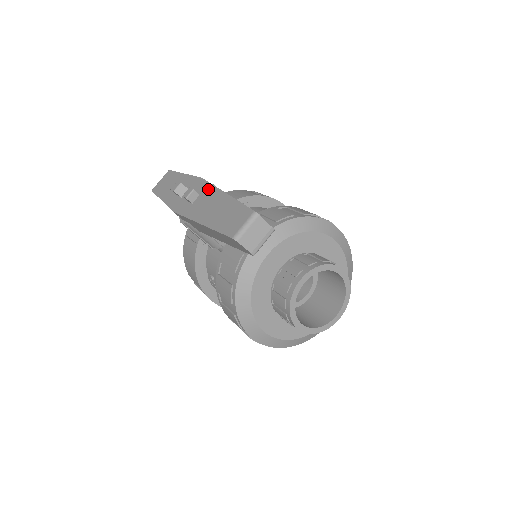
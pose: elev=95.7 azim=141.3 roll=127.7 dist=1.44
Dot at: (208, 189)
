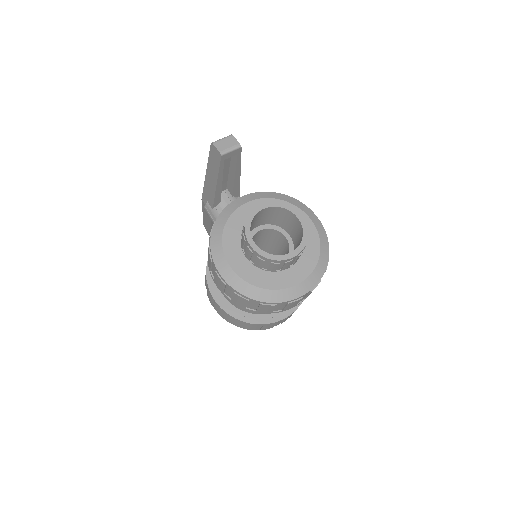
Dot at: occluded
